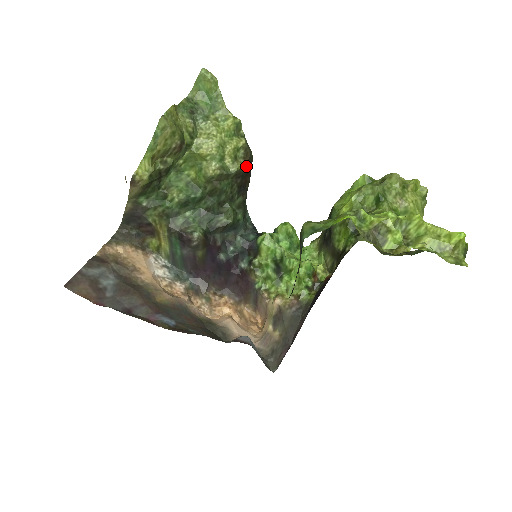
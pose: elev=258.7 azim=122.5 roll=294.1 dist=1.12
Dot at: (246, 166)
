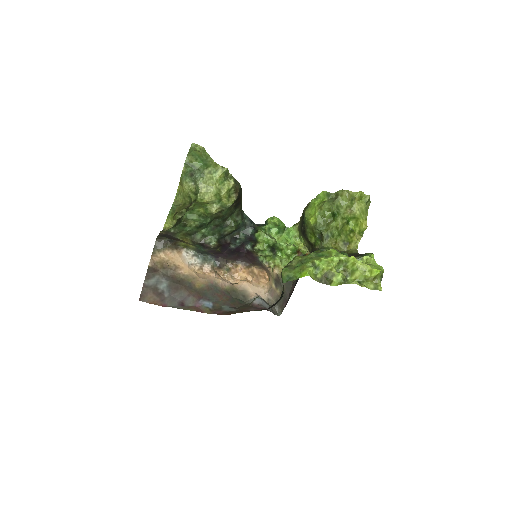
Dot at: (238, 196)
